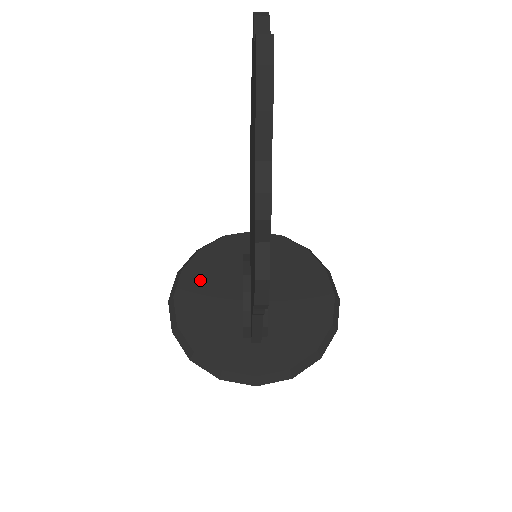
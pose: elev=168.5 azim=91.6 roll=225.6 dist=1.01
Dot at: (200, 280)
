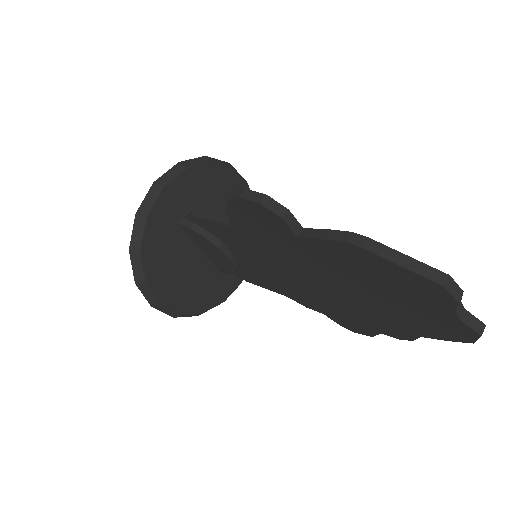
Dot at: (165, 273)
